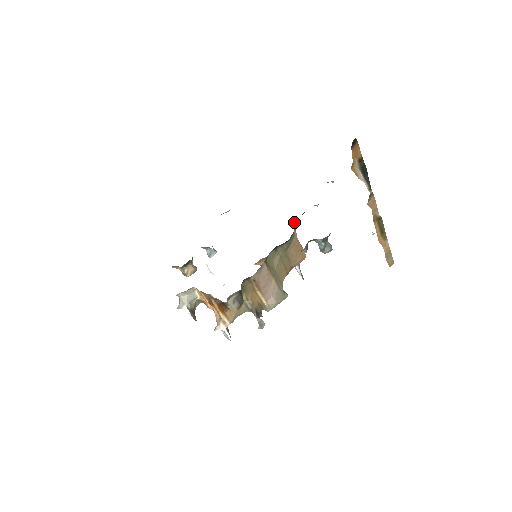
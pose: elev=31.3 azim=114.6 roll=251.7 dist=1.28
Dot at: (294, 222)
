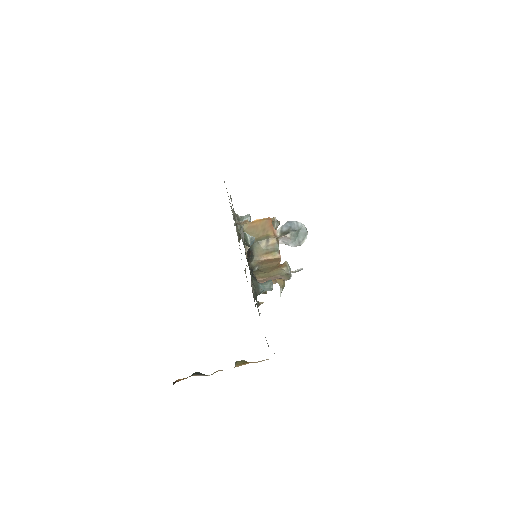
Dot at: (253, 241)
